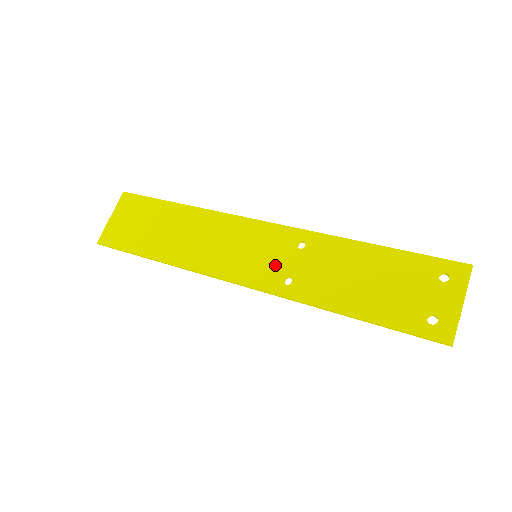
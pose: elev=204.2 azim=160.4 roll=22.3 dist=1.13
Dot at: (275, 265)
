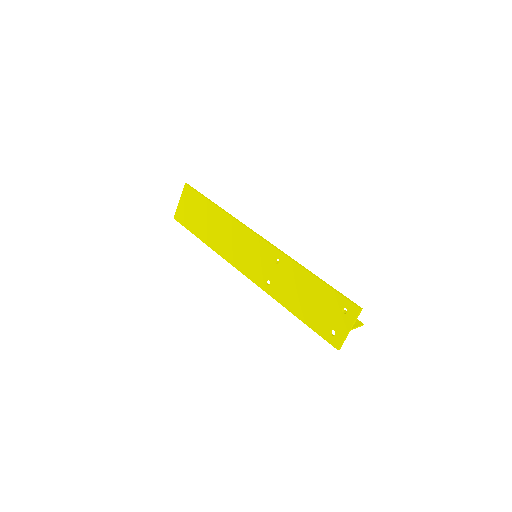
Dot at: (262, 270)
